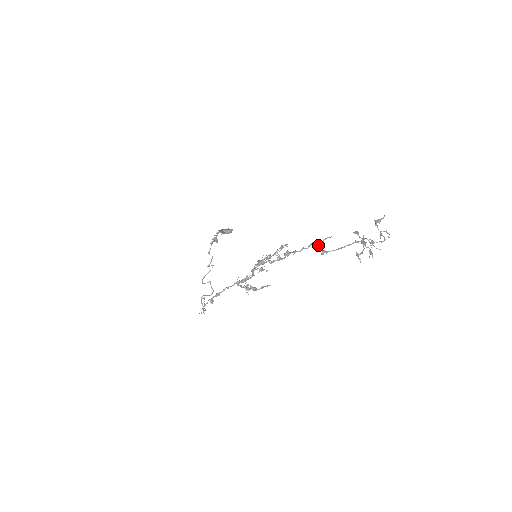
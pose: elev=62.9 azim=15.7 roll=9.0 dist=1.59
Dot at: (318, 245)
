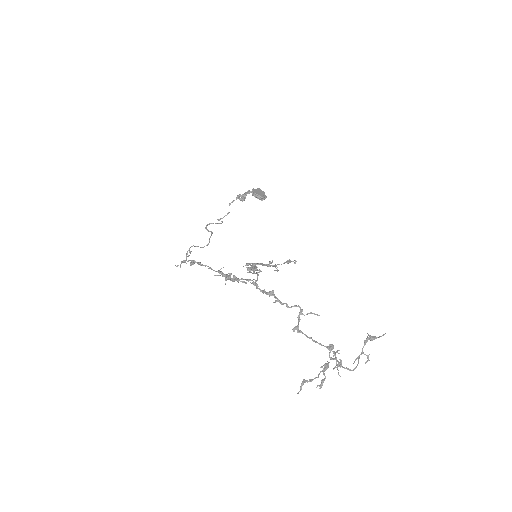
Dot at: (300, 314)
